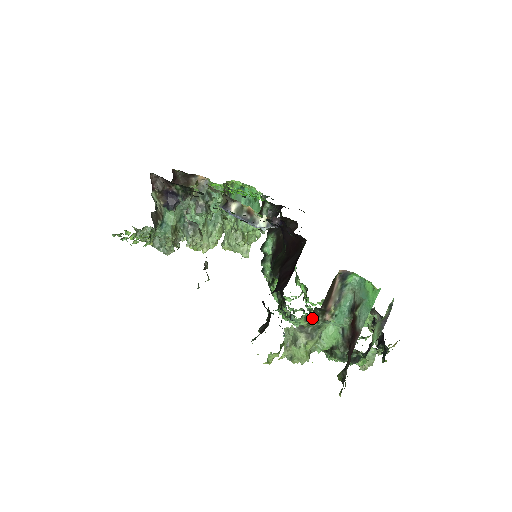
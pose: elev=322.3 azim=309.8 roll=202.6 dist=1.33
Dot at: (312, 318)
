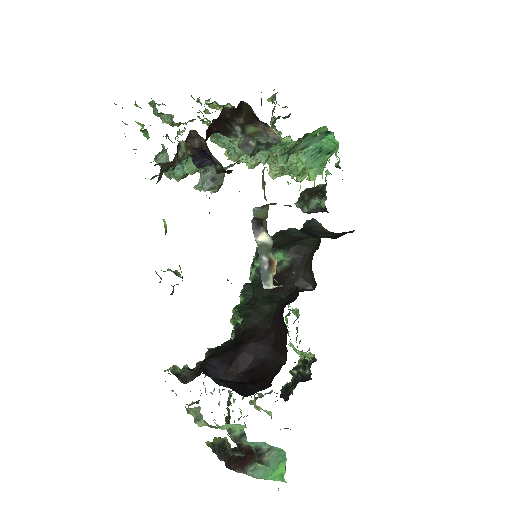
Dot at: occluded
